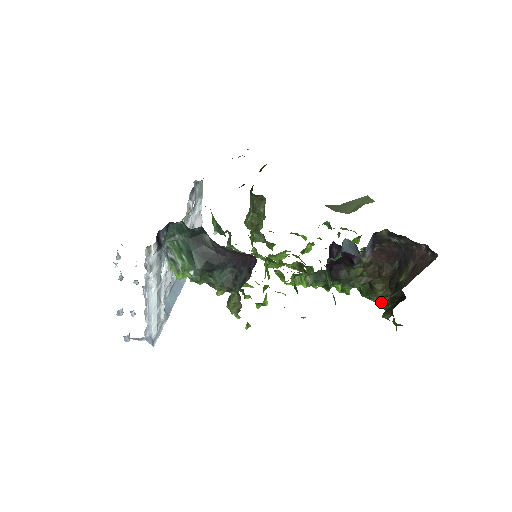
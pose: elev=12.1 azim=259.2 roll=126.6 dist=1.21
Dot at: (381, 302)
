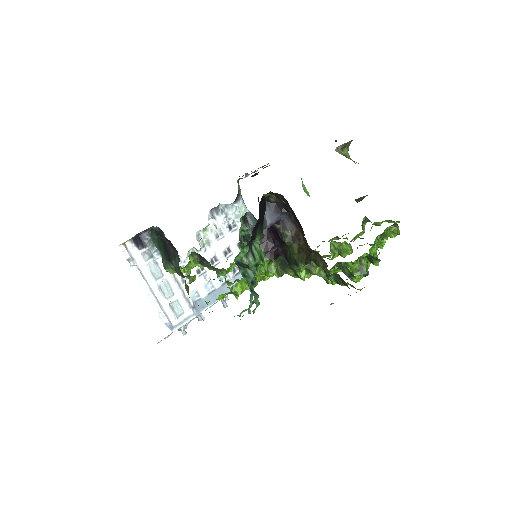
Dot at: (280, 271)
